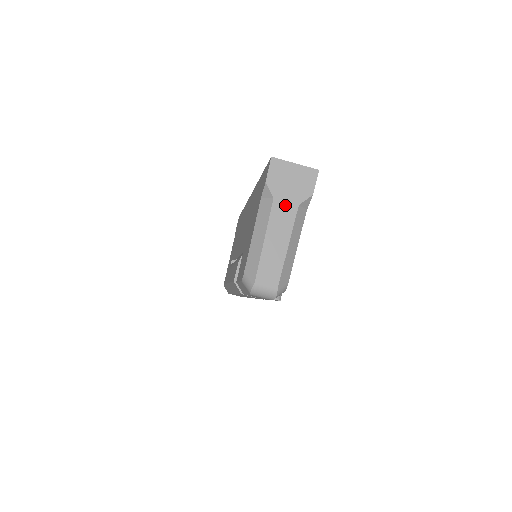
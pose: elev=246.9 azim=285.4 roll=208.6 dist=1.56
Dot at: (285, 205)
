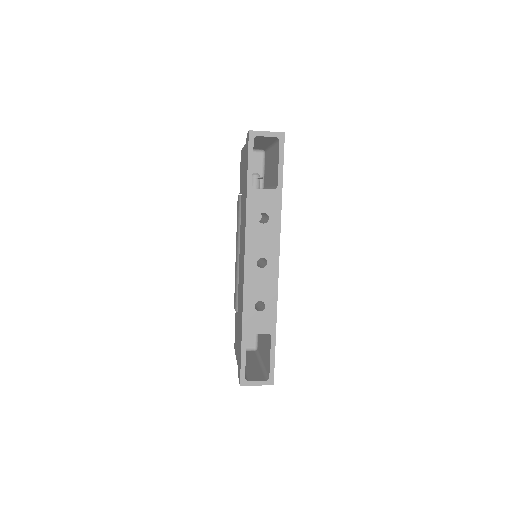
Dot at: occluded
